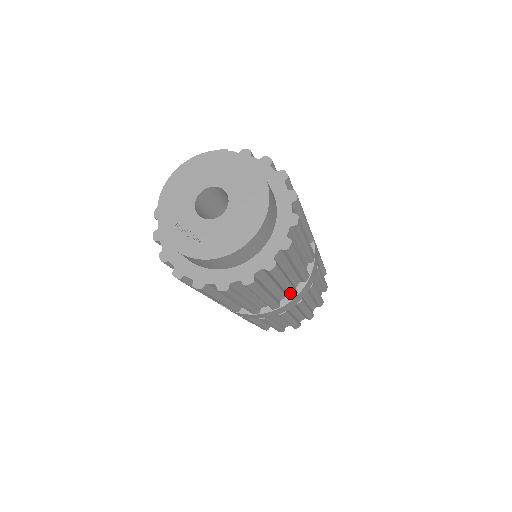
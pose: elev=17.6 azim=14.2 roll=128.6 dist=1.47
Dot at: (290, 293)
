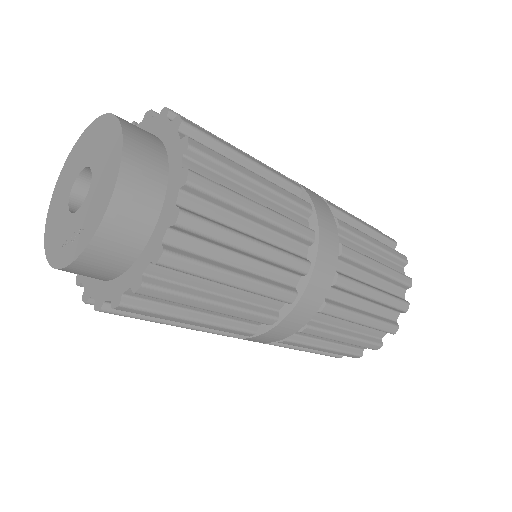
Dot at: (296, 230)
